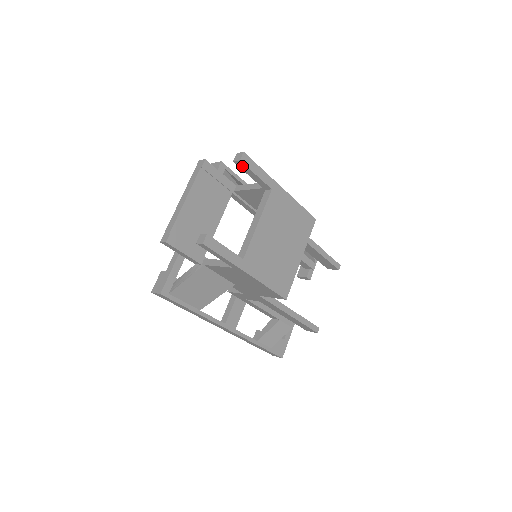
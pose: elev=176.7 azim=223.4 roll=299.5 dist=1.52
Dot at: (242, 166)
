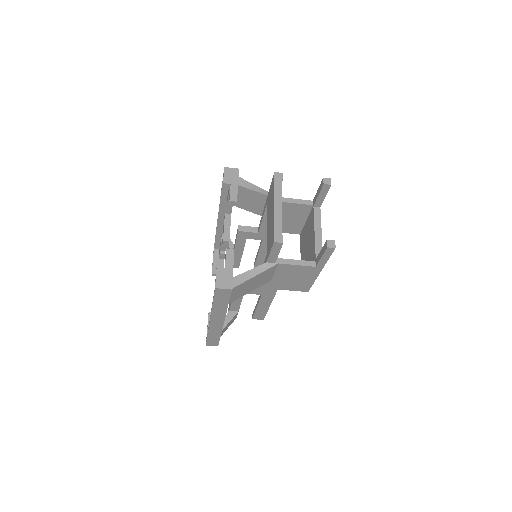
Dot at: (325, 188)
